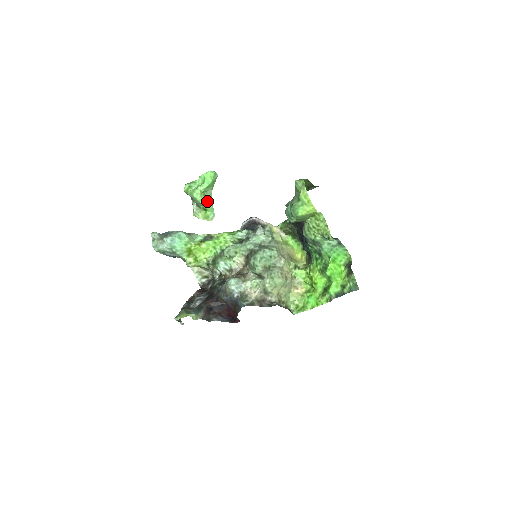
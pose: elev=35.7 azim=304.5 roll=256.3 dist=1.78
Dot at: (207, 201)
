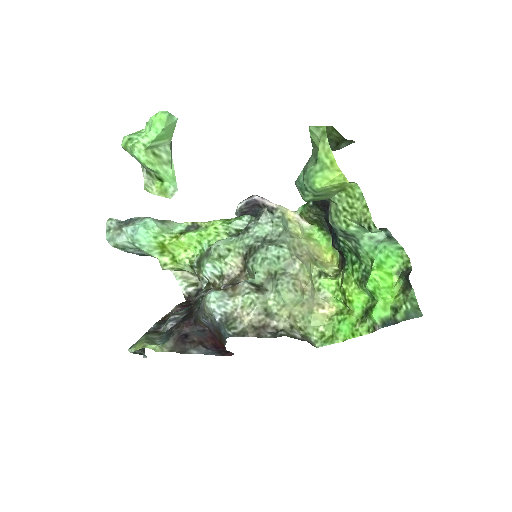
Dot at: (160, 164)
